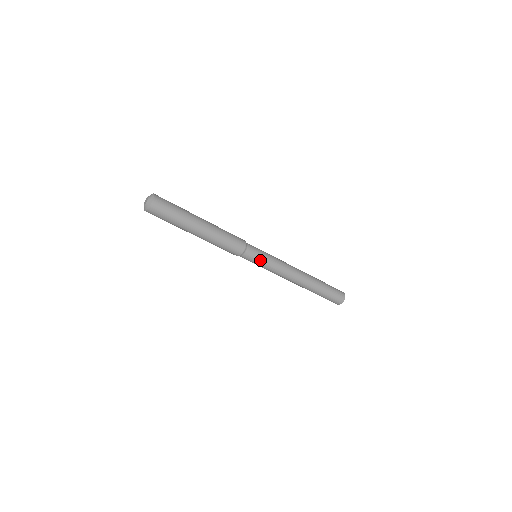
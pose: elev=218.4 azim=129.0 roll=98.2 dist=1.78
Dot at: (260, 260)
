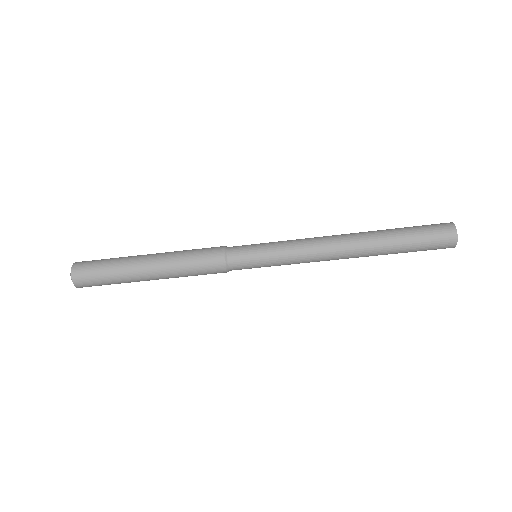
Dot at: (258, 251)
